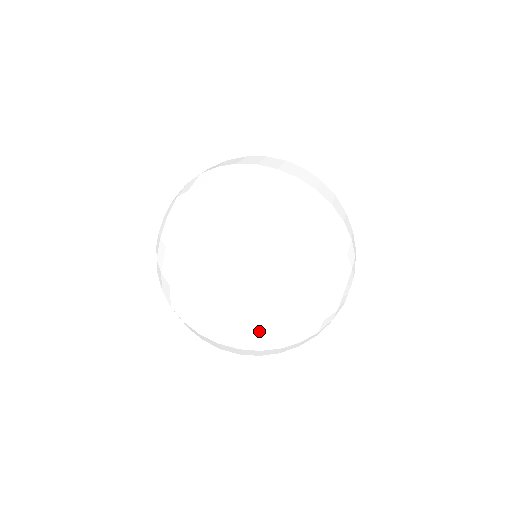
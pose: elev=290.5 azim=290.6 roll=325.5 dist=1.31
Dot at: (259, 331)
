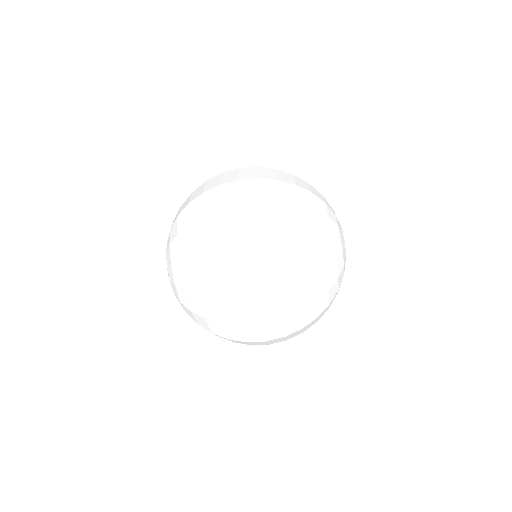
Dot at: (297, 331)
